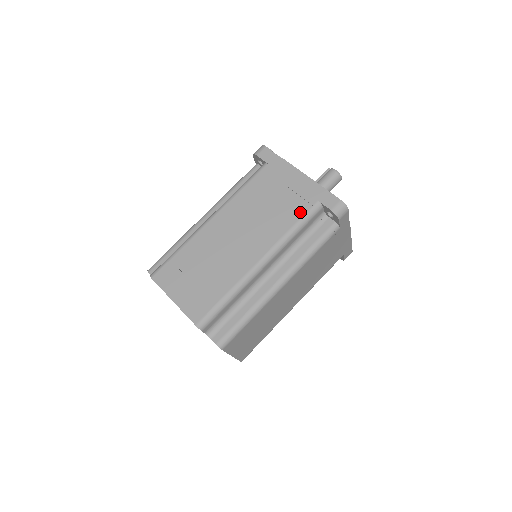
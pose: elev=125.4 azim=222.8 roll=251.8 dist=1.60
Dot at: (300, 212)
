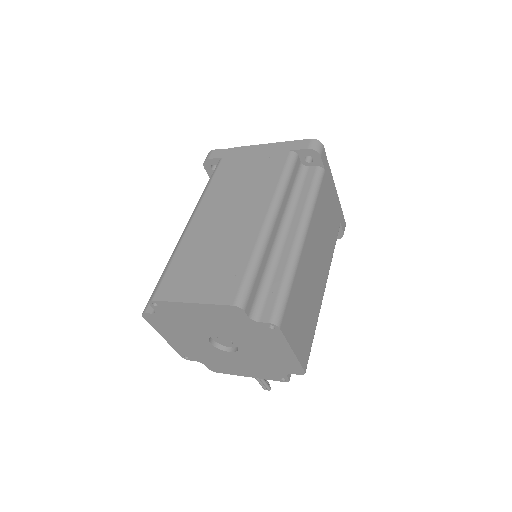
Dot at: (280, 165)
